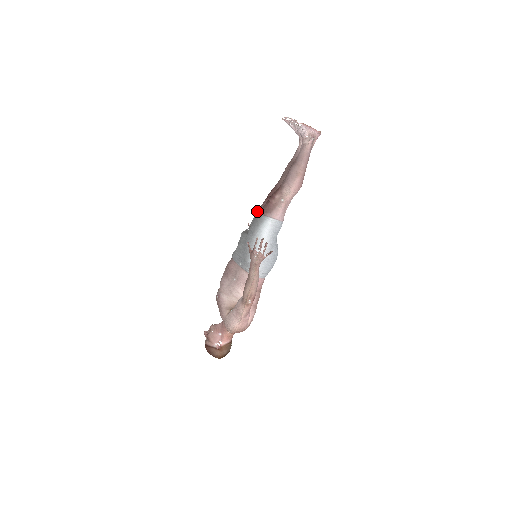
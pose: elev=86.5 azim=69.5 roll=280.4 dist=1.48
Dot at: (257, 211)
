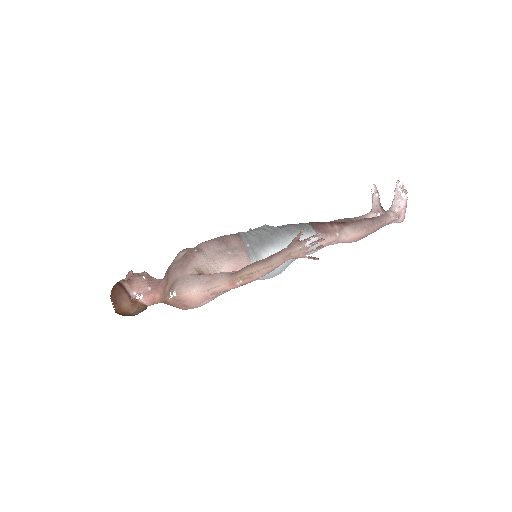
Dot at: (289, 224)
